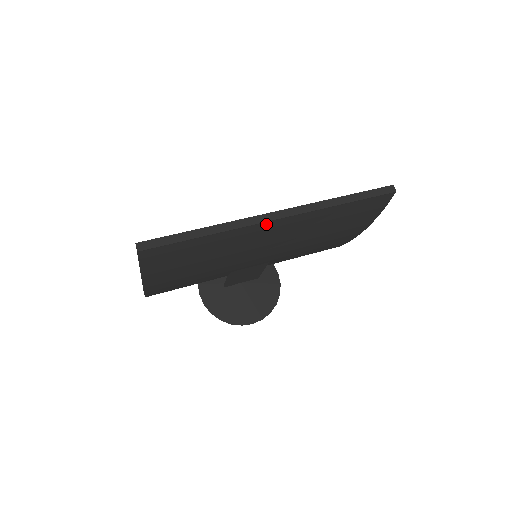
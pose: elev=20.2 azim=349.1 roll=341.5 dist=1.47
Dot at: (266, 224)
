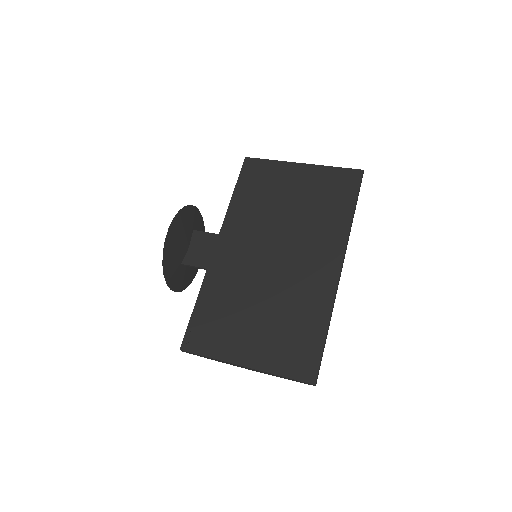
Dot at: occluded
